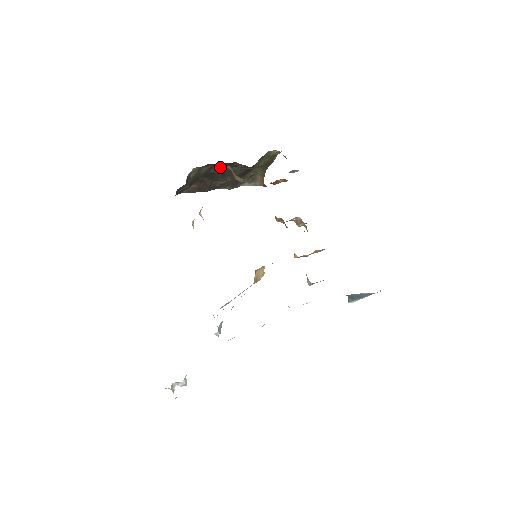
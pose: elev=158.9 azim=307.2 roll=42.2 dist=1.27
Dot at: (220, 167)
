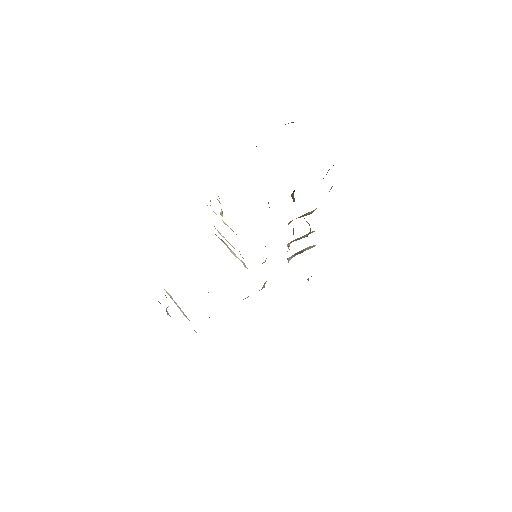
Dot at: occluded
